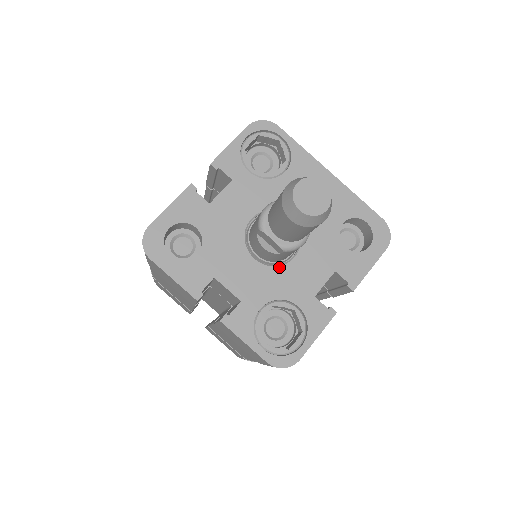
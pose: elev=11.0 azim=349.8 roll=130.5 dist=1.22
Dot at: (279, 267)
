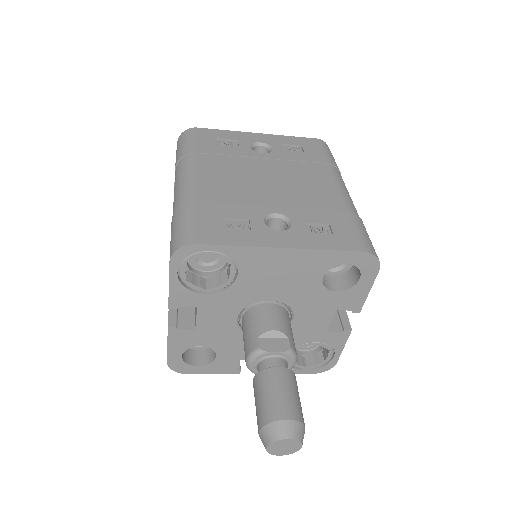
Dot at: occluded
